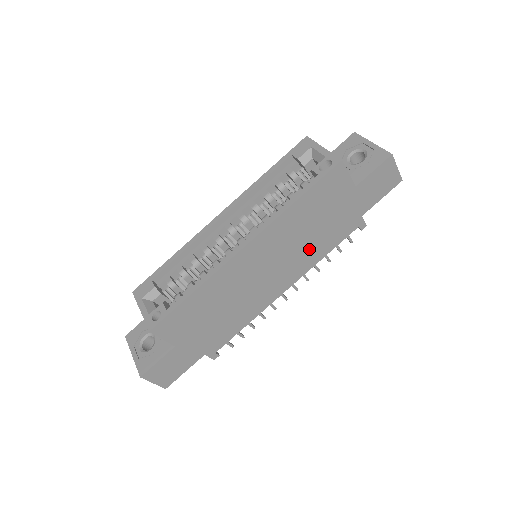
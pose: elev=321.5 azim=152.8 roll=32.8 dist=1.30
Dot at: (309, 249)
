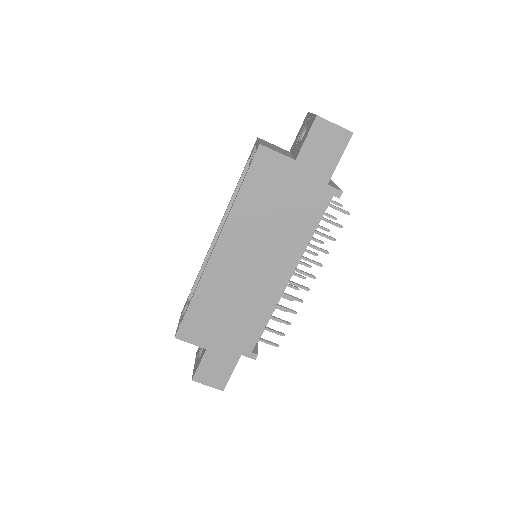
Dot at: (286, 234)
